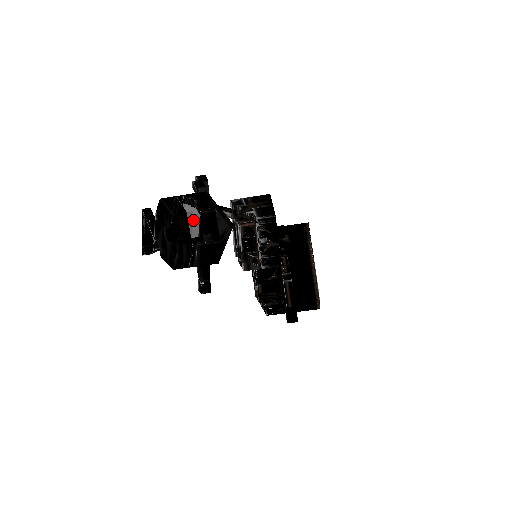
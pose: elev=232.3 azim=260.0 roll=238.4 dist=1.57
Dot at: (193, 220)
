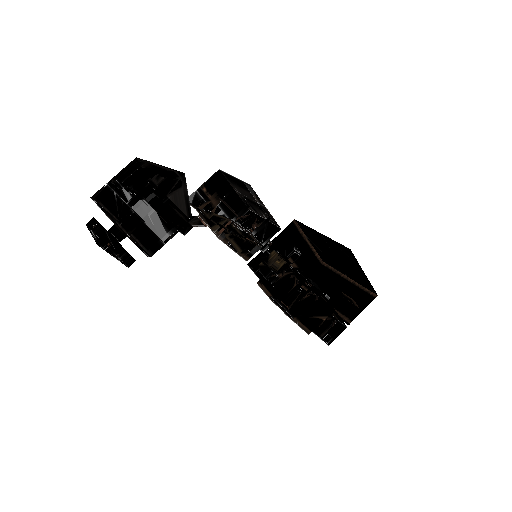
Dot at: (152, 222)
